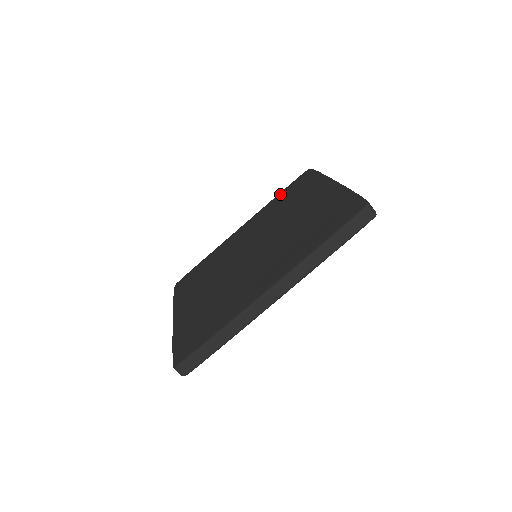
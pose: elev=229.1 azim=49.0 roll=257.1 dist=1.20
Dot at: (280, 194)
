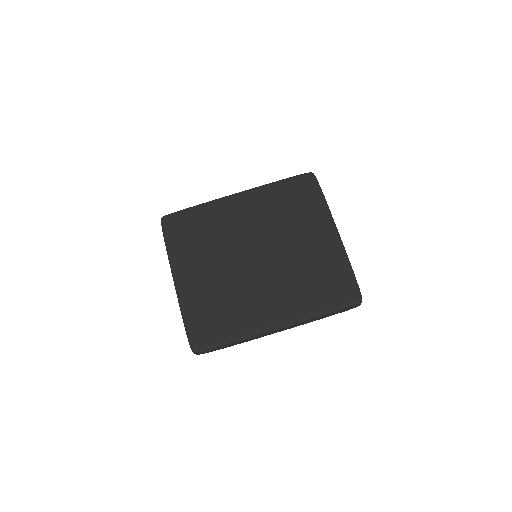
Dot at: (282, 185)
